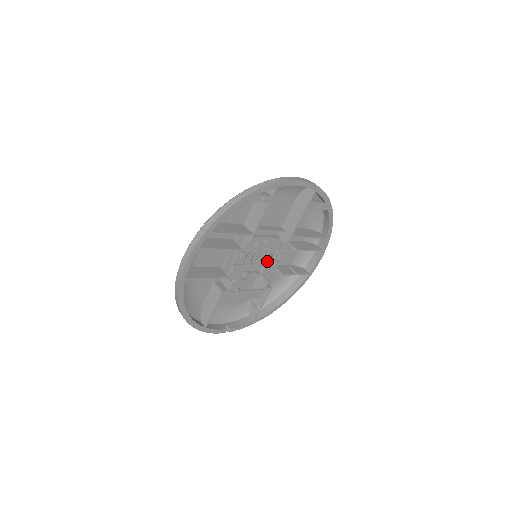
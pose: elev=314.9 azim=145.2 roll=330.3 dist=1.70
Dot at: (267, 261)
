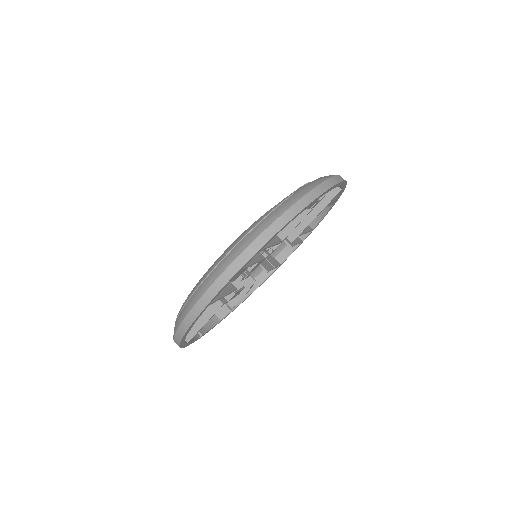
Dot at: occluded
